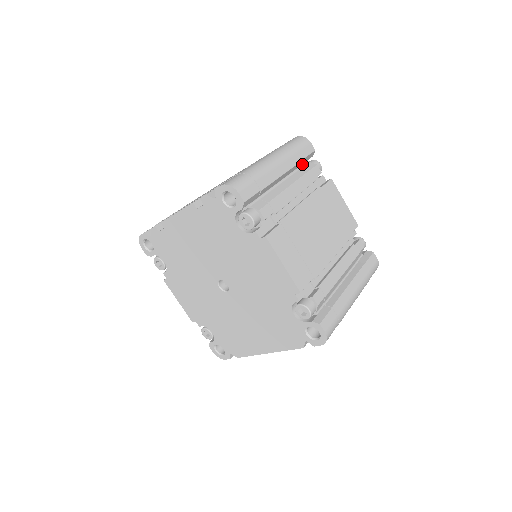
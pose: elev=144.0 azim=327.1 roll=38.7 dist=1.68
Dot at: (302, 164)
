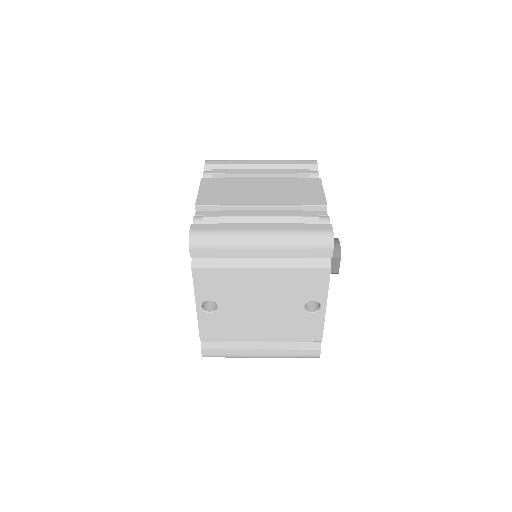
Dot at: occluded
